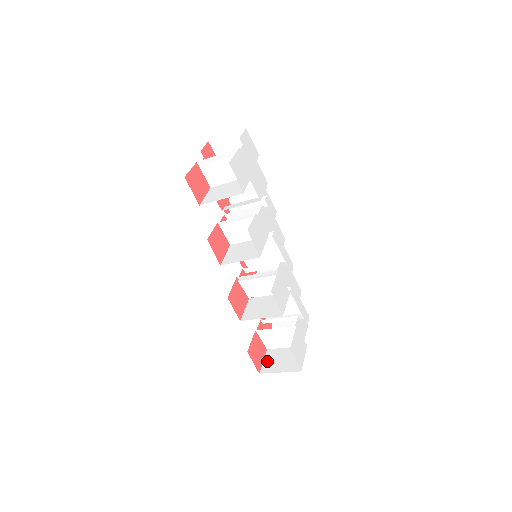
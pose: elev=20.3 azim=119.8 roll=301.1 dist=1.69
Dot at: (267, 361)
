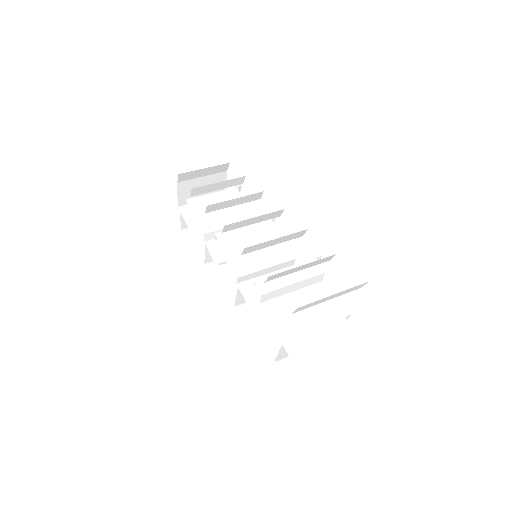
Dot at: occluded
